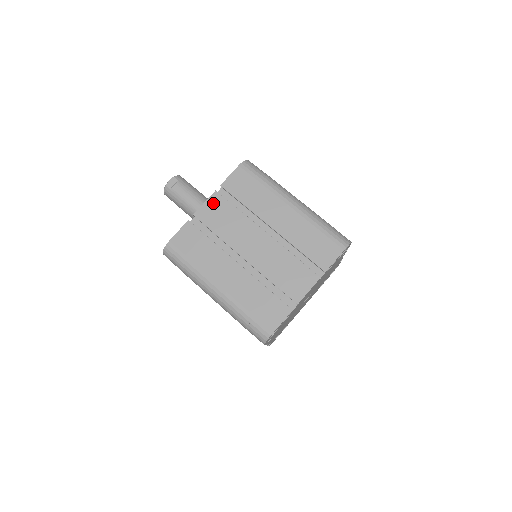
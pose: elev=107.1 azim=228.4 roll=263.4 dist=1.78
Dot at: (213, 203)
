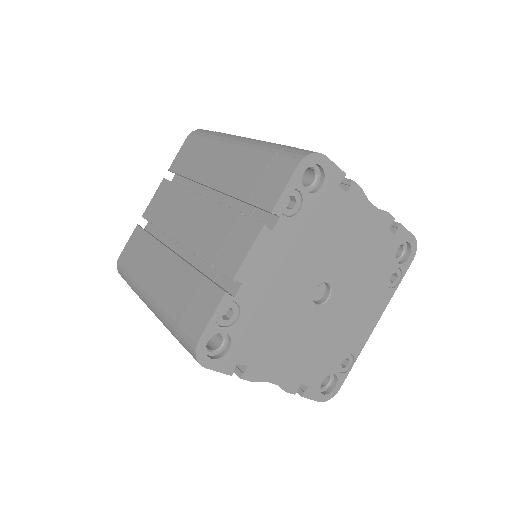
Dot at: (159, 193)
